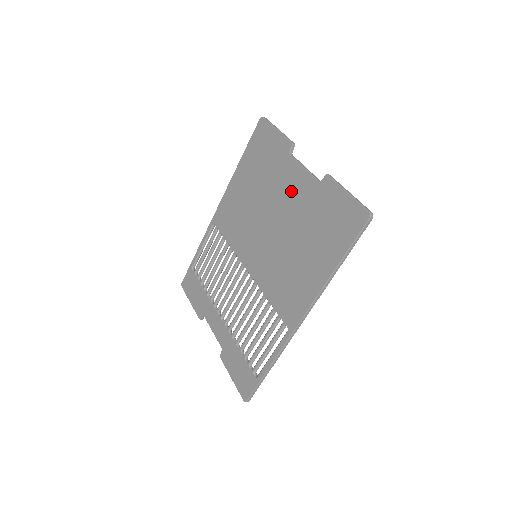
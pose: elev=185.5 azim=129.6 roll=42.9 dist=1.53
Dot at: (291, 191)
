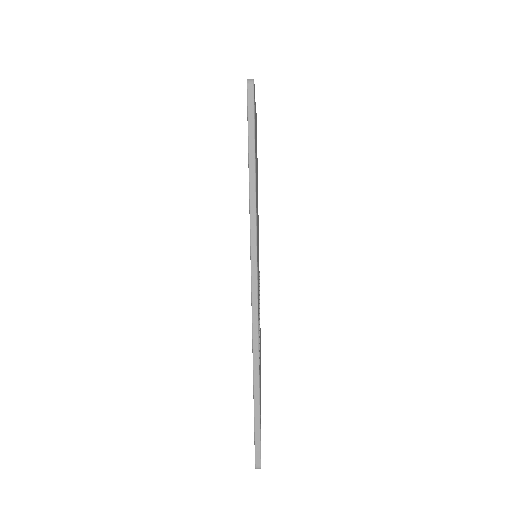
Dot at: occluded
